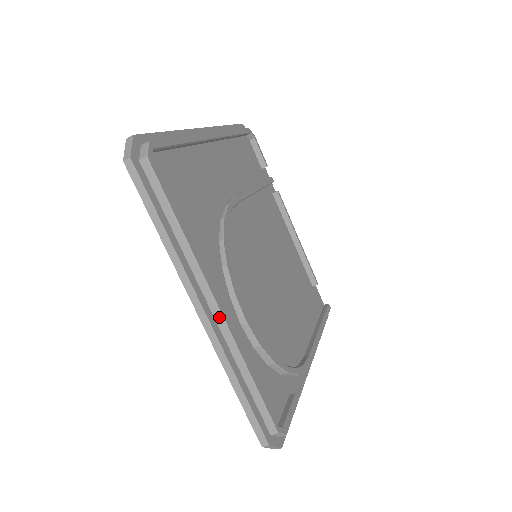
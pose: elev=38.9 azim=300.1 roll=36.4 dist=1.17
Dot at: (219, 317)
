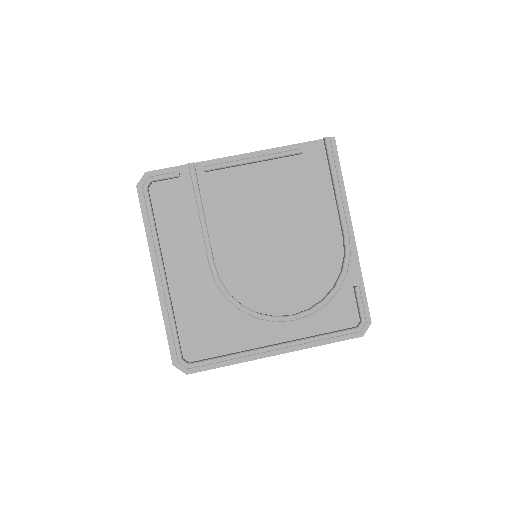
Dot at: (283, 348)
